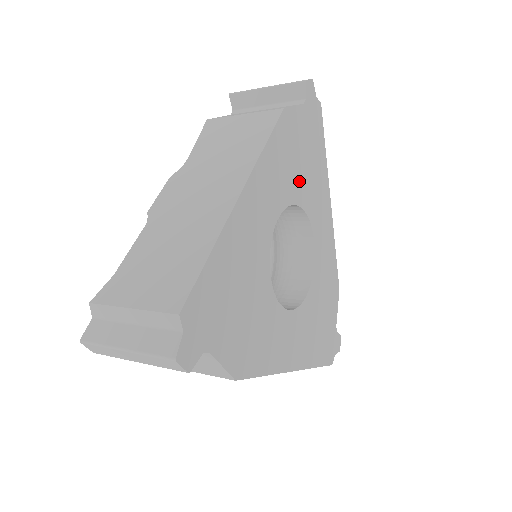
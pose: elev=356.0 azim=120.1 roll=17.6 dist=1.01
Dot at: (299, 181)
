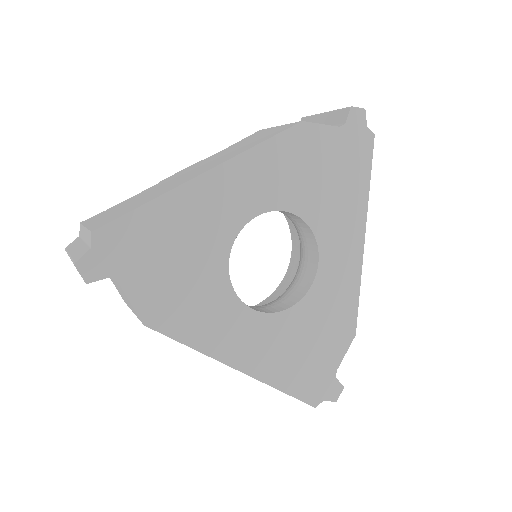
Dot at: (308, 195)
